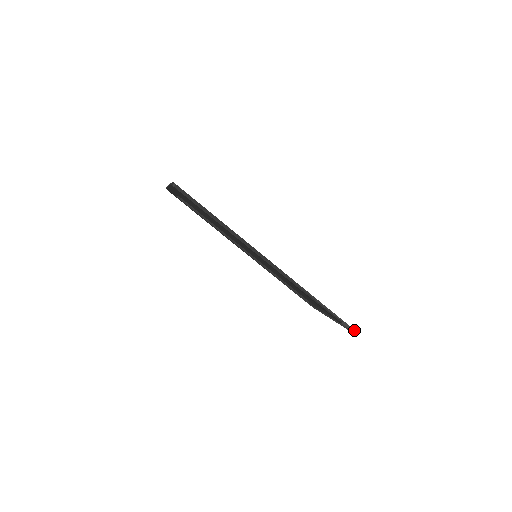
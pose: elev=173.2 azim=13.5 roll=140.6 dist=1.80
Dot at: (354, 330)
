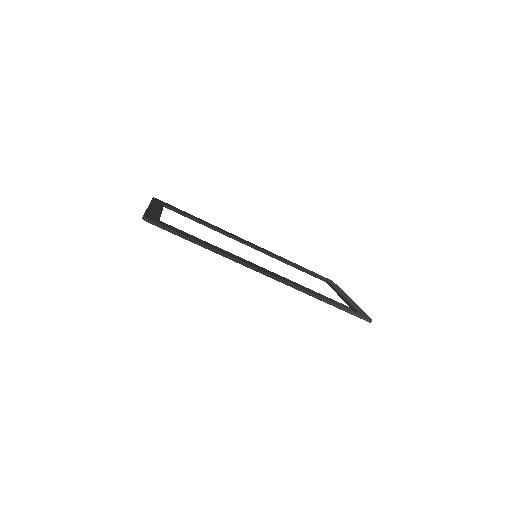
Dot at: (369, 320)
